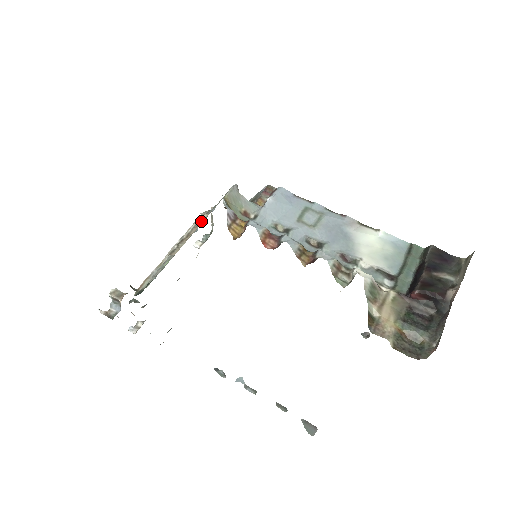
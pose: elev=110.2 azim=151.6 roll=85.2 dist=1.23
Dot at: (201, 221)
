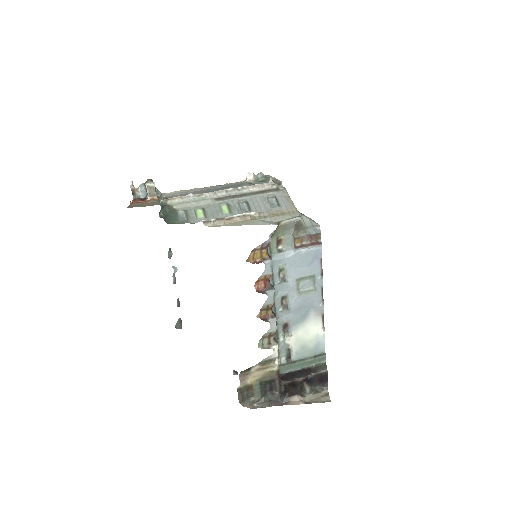
Dot at: (249, 217)
